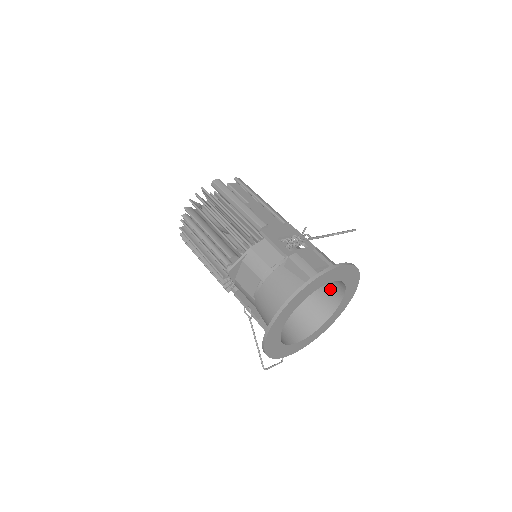
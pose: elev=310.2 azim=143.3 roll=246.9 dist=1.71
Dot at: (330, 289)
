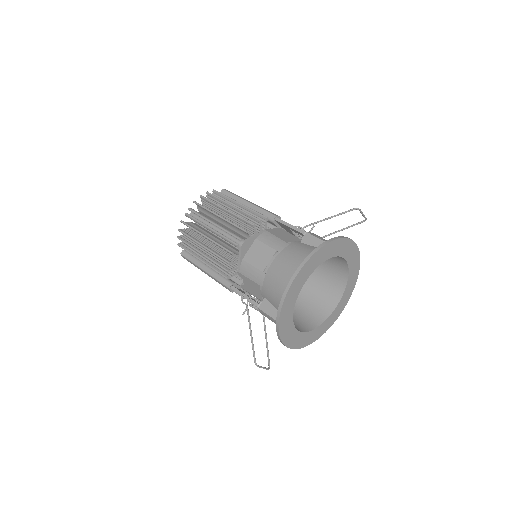
Dot at: (327, 292)
